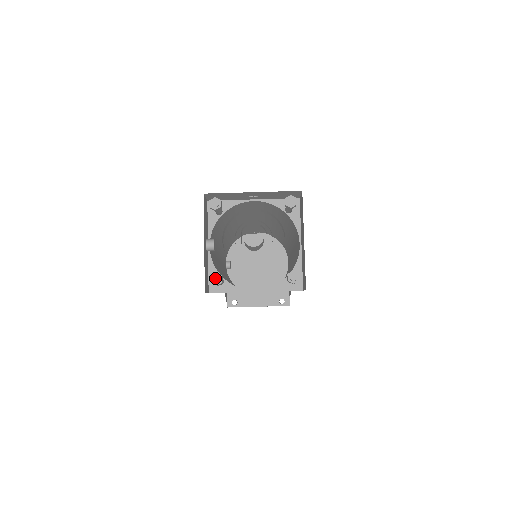
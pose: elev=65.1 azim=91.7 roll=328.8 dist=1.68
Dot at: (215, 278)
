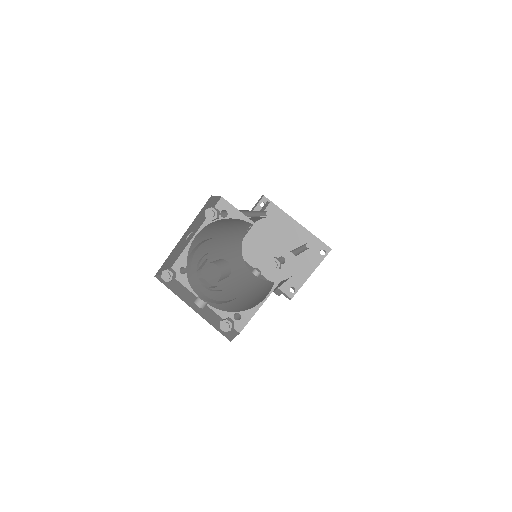
Dot at: (224, 327)
